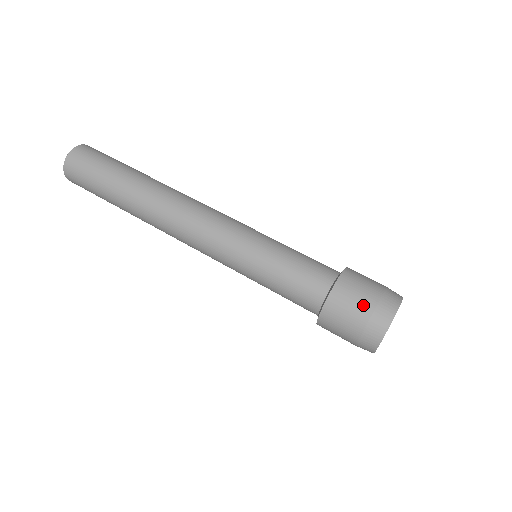
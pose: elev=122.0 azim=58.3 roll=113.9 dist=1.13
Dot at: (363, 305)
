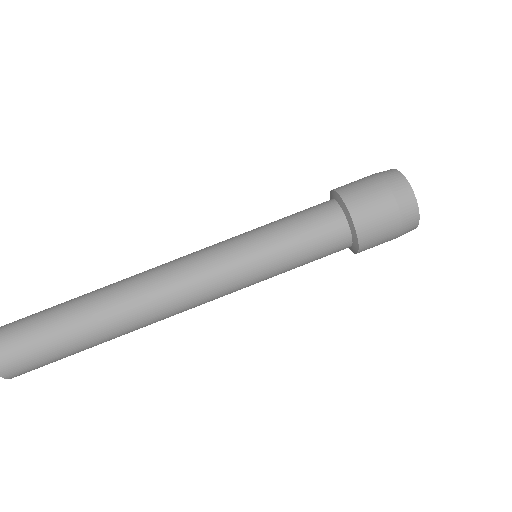
Dot at: (379, 193)
